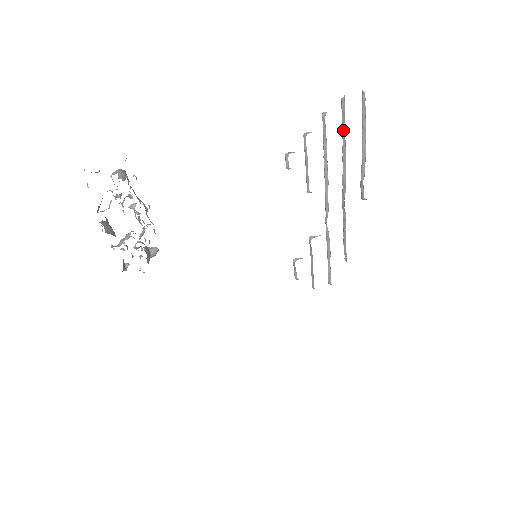
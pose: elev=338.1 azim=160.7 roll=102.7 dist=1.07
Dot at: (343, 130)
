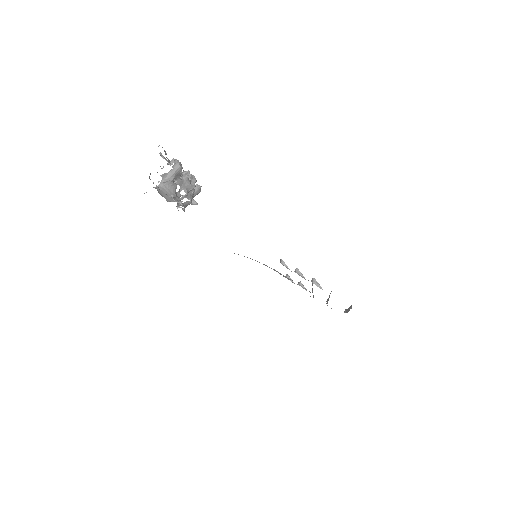
Dot at: occluded
